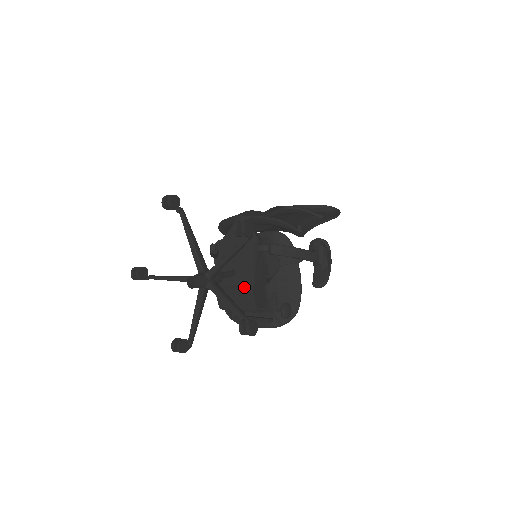
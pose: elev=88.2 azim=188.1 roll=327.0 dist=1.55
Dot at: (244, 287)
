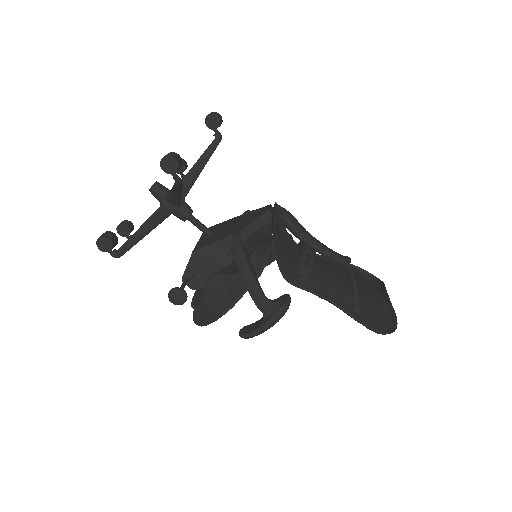
Dot at: occluded
